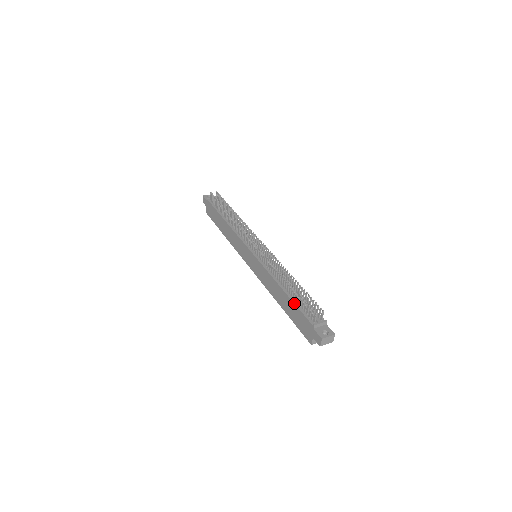
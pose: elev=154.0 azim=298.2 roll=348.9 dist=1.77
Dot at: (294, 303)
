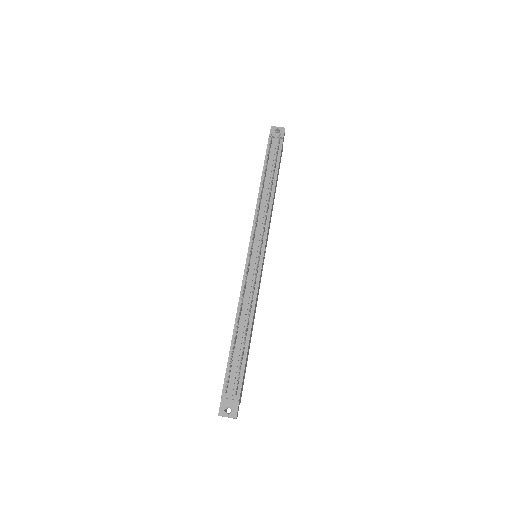
Dot at: (229, 354)
